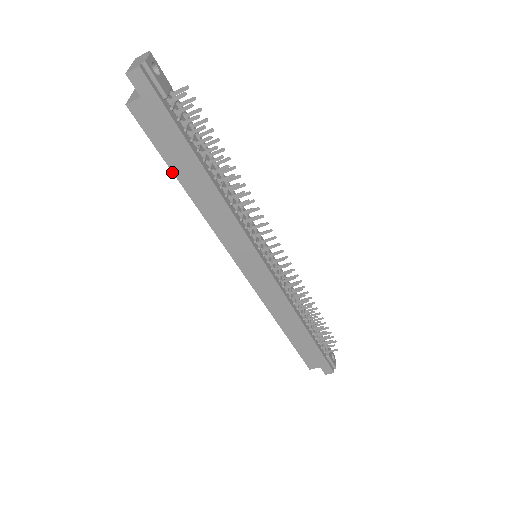
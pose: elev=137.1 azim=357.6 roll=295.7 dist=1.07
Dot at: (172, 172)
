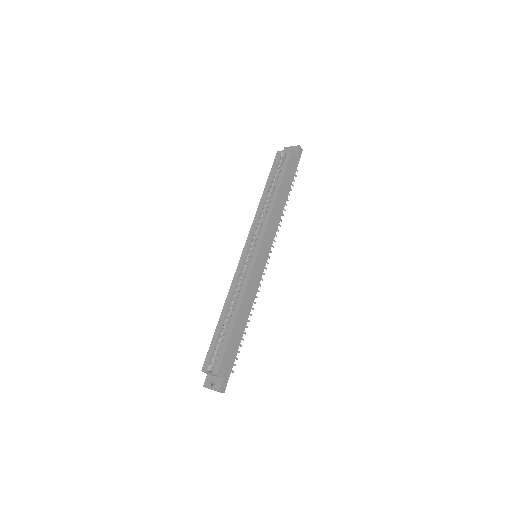
Dot at: (281, 181)
